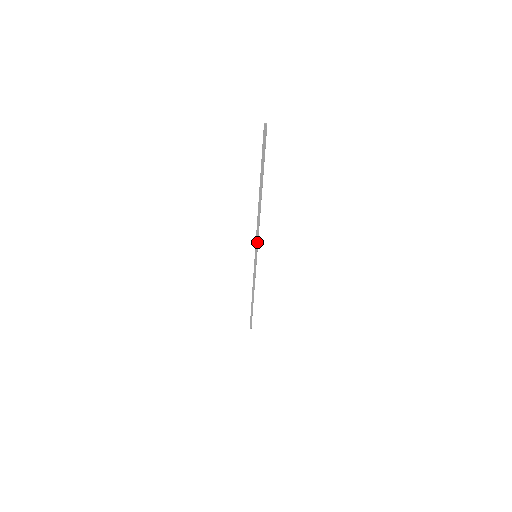
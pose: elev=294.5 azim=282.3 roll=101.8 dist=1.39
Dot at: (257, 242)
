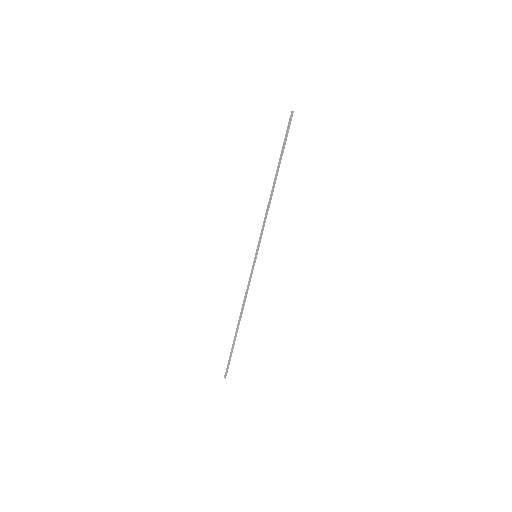
Dot at: (261, 236)
